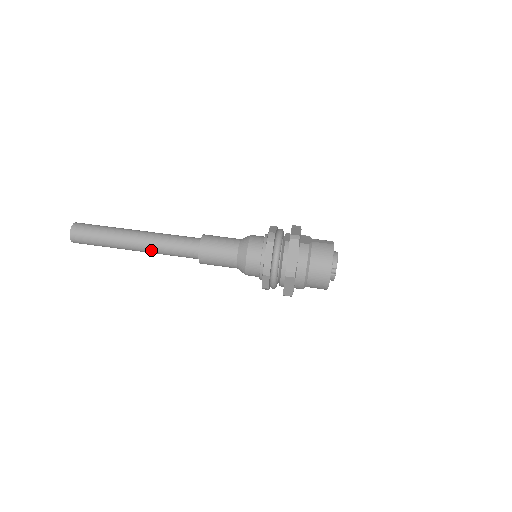
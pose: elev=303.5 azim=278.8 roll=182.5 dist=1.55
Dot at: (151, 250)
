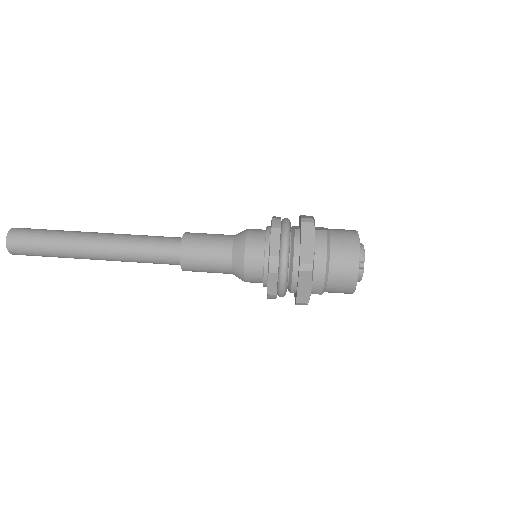
Dot at: (116, 255)
